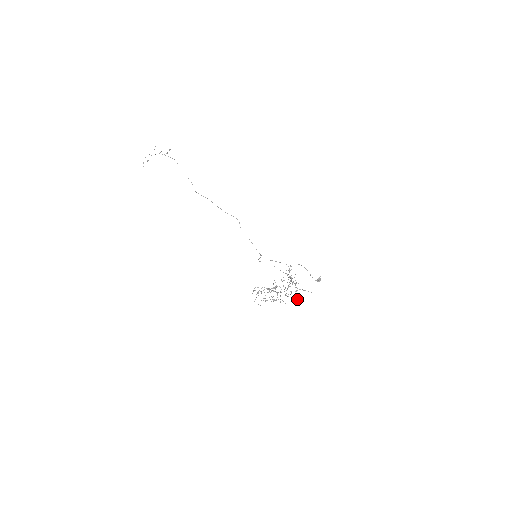
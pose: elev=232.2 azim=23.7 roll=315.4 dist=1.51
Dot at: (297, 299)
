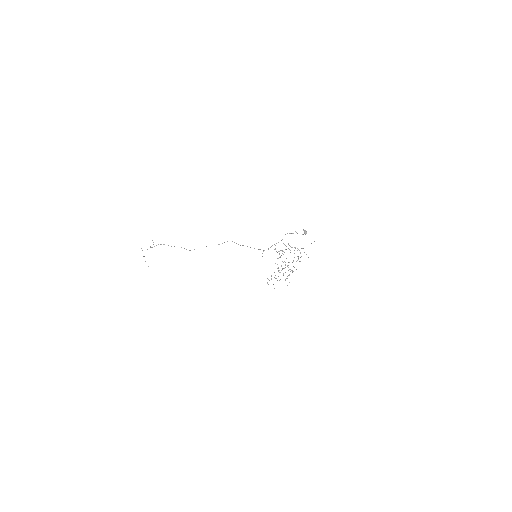
Dot at: occluded
